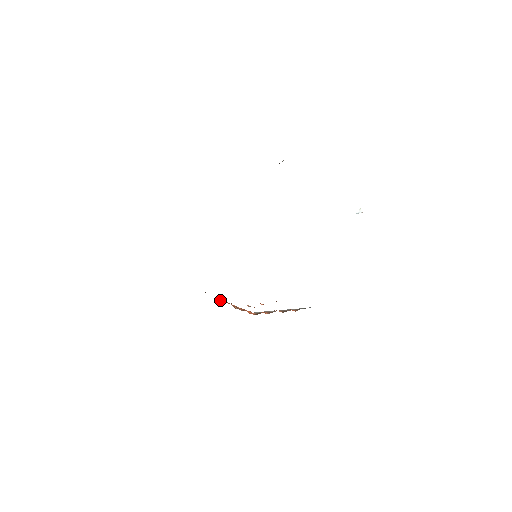
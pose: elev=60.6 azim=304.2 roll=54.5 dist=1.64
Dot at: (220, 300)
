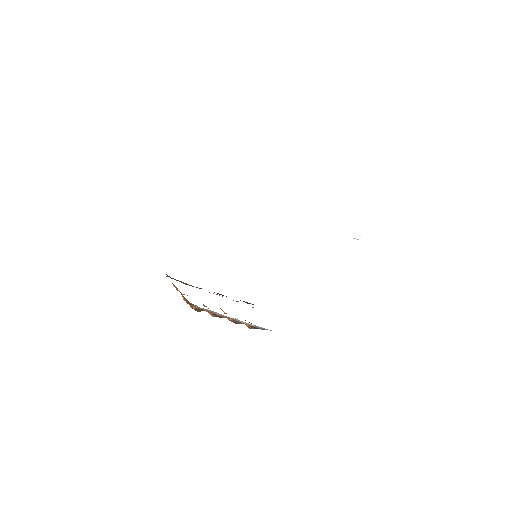
Dot at: occluded
